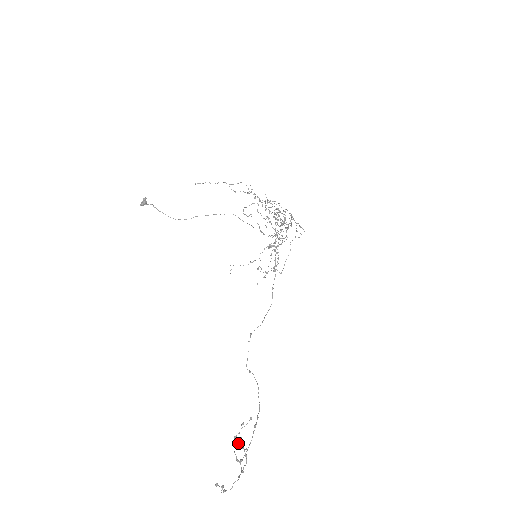
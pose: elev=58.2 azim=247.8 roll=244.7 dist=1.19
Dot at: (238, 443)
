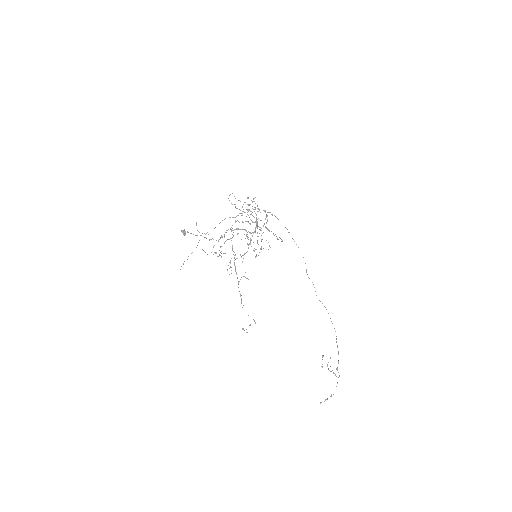
Dot at: occluded
